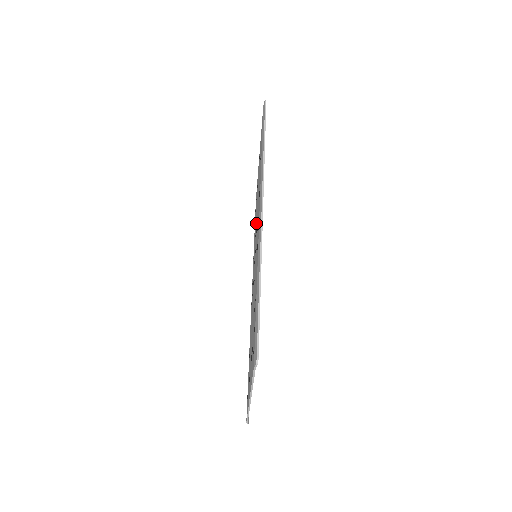
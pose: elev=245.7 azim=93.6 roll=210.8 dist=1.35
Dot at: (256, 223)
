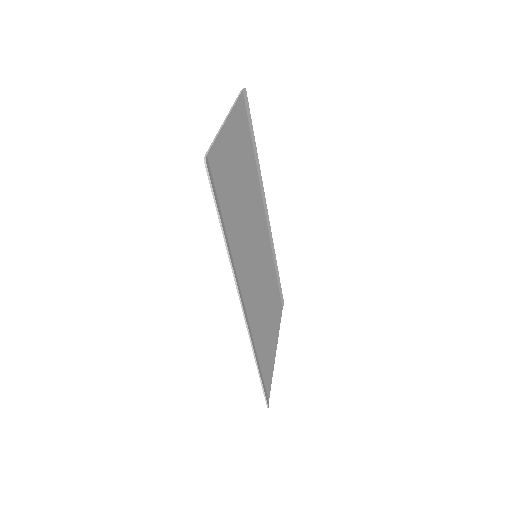
Dot at: occluded
